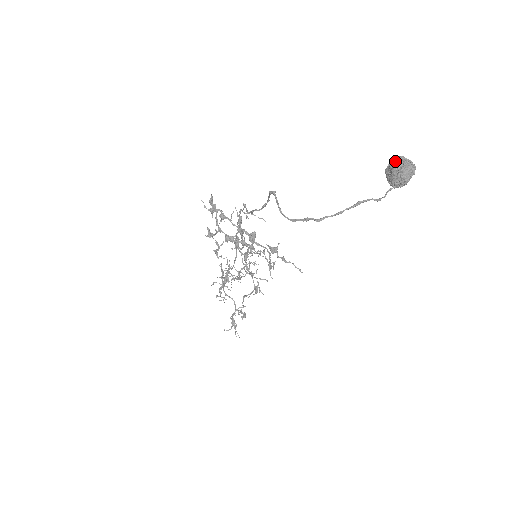
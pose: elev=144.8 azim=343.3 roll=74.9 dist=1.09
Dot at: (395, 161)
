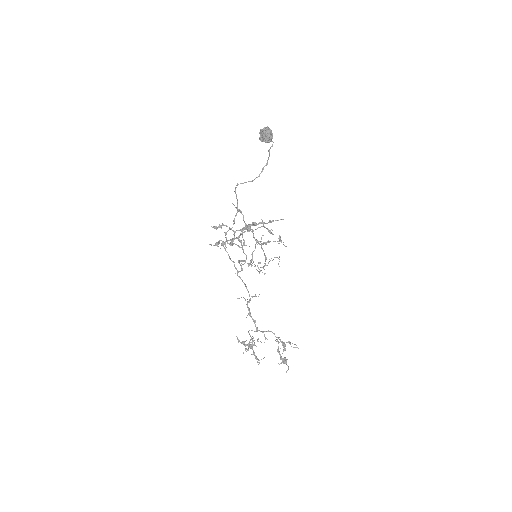
Dot at: (261, 130)
